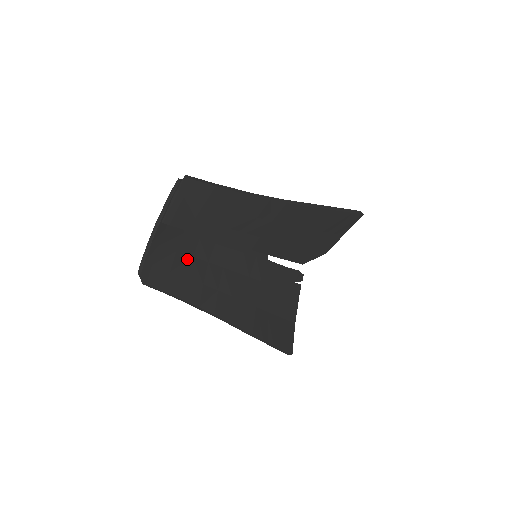
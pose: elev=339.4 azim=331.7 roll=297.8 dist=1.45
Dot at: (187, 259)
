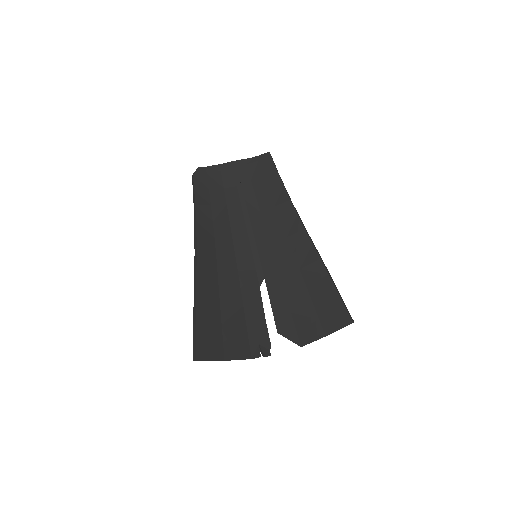
Dot at: (223, 200)
